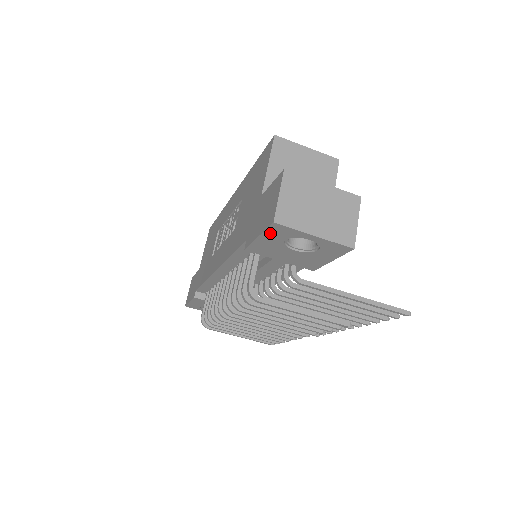
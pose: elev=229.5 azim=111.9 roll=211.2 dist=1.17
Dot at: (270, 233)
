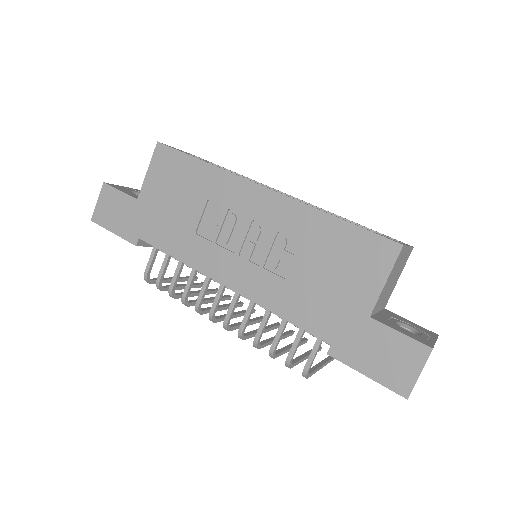
Dot at: (384, 384)
